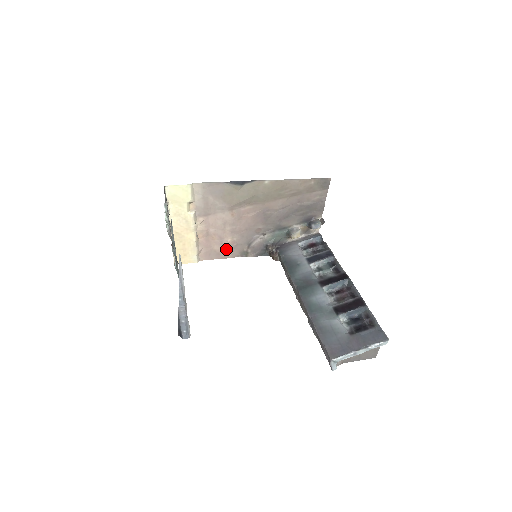
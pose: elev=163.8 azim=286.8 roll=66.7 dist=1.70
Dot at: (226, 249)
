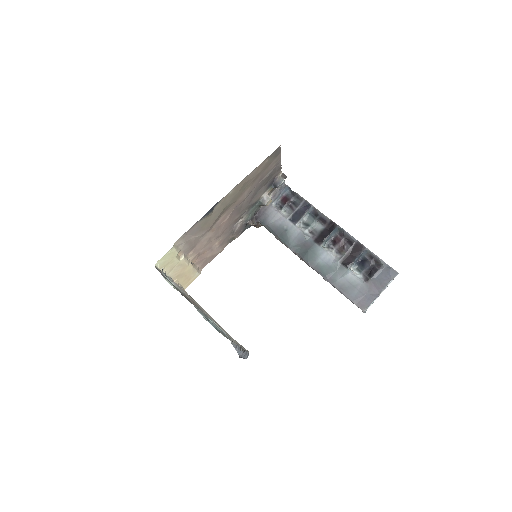
Dot at: (217, 250)
